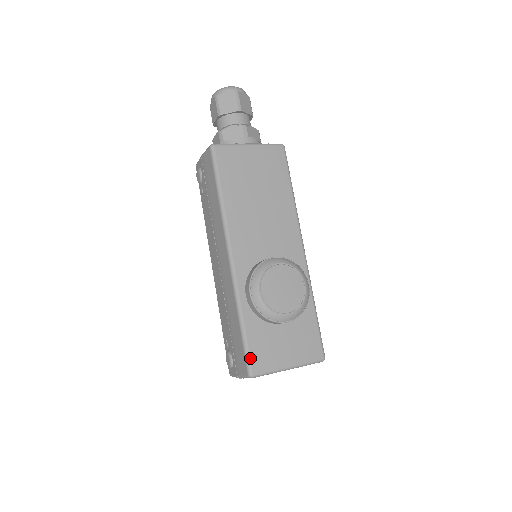
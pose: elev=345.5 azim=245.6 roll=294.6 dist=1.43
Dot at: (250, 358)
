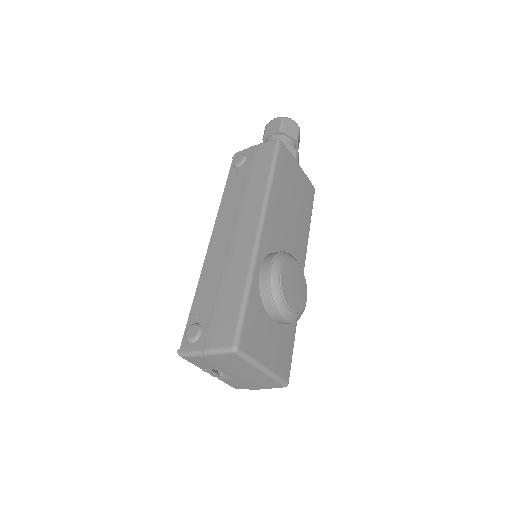
Dot at: (242, 330)
